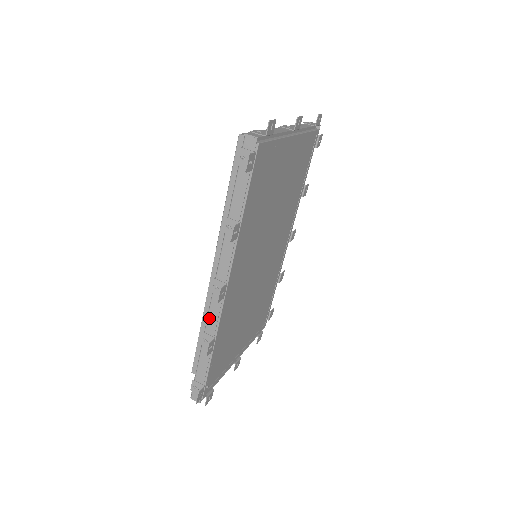
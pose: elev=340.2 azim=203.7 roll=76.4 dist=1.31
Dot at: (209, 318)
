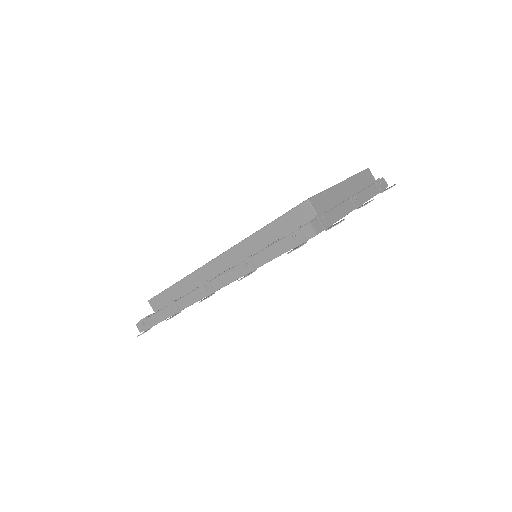
Dot at: (185, 298)
